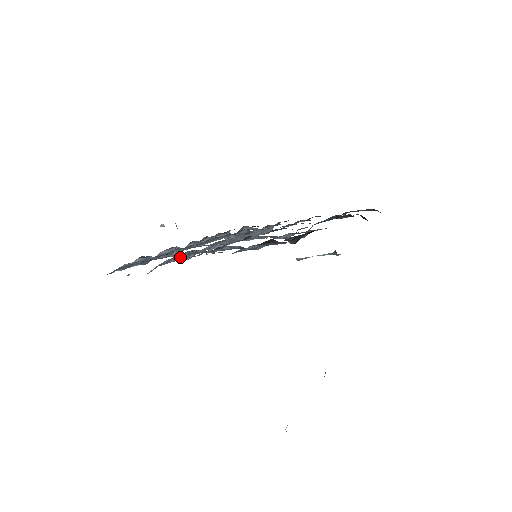
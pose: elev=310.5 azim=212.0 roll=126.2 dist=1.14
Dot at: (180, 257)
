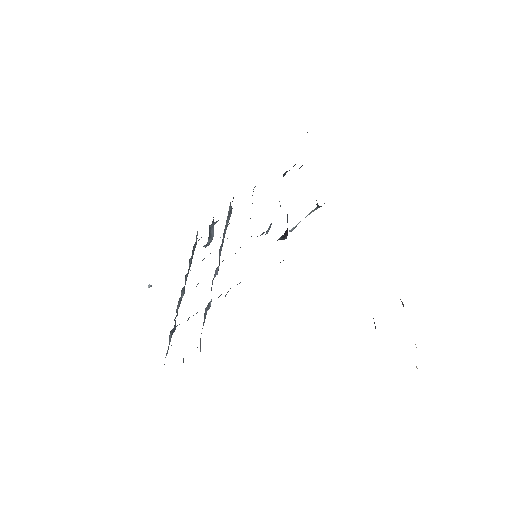
Dot at: (205, 313)
